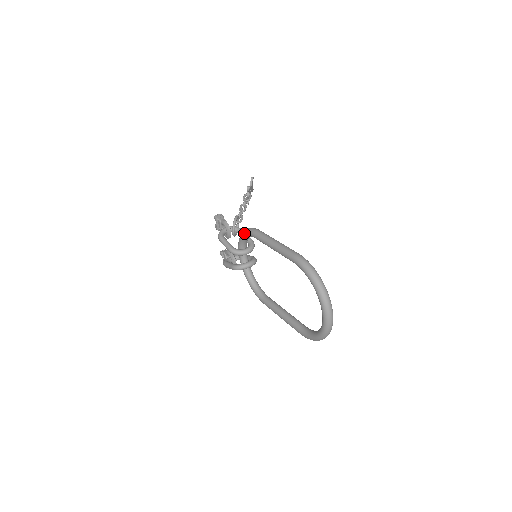
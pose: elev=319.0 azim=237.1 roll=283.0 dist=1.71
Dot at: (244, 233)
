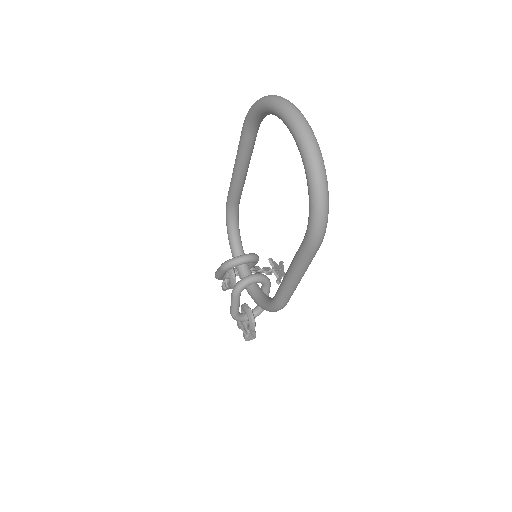
Dot at: (226, 222)
